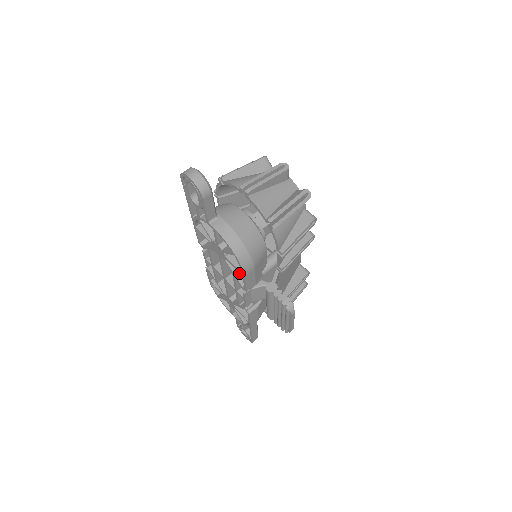
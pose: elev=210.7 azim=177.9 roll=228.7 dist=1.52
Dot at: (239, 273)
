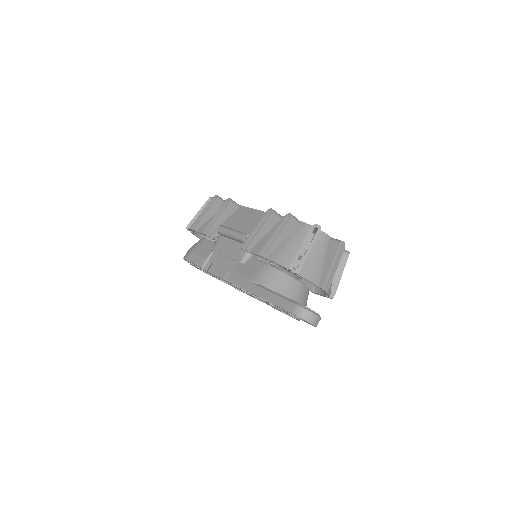
Dot at: occluded
